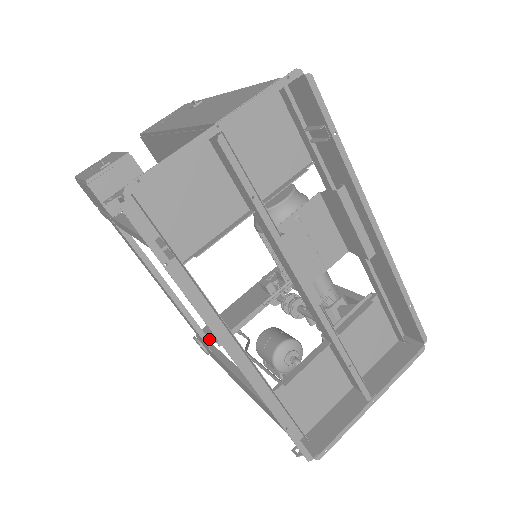
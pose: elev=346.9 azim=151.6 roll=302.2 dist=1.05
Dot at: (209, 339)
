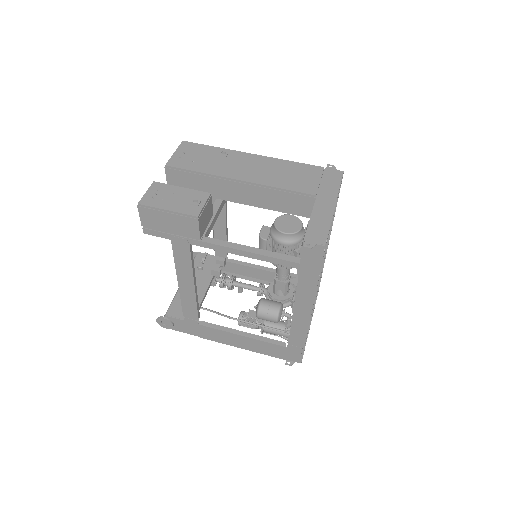
Dot at: occluded
